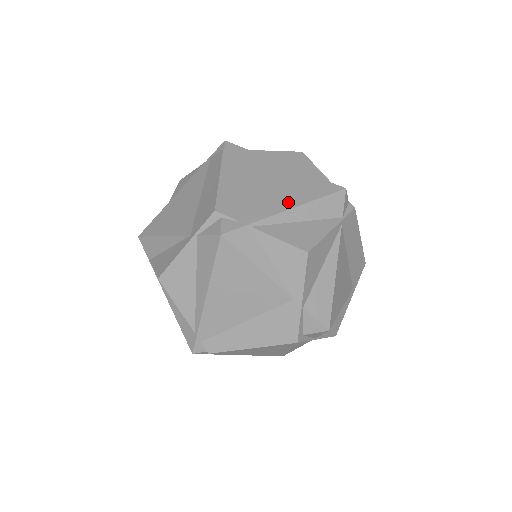
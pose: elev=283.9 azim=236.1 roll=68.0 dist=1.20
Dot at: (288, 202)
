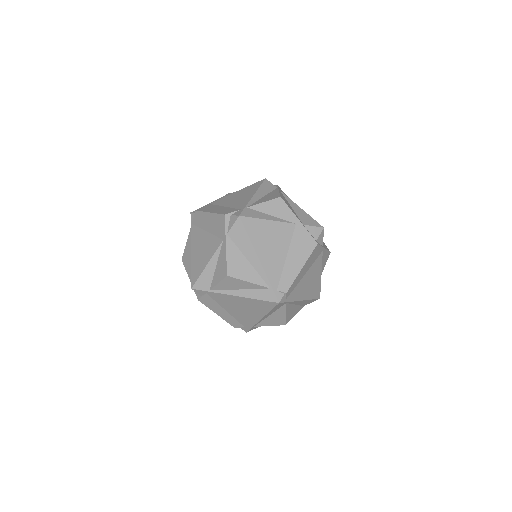
Dot at: (250, 195)
